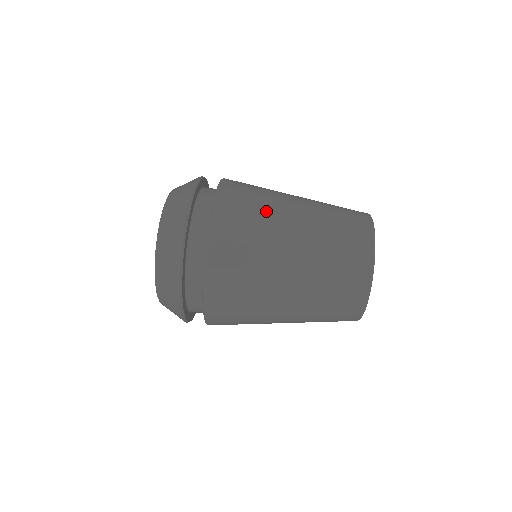
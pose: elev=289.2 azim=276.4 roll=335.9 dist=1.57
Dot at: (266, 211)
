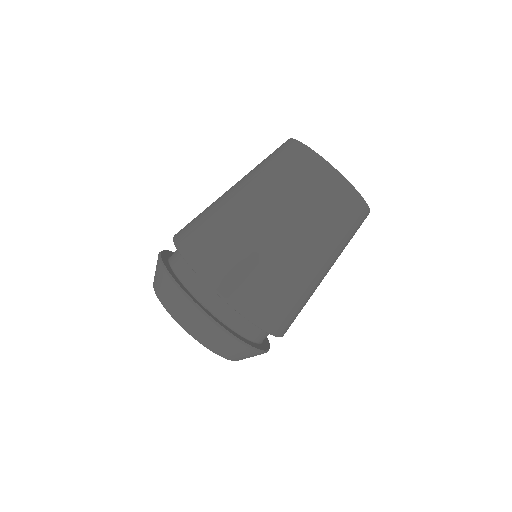
Dot at: (235, 234)
